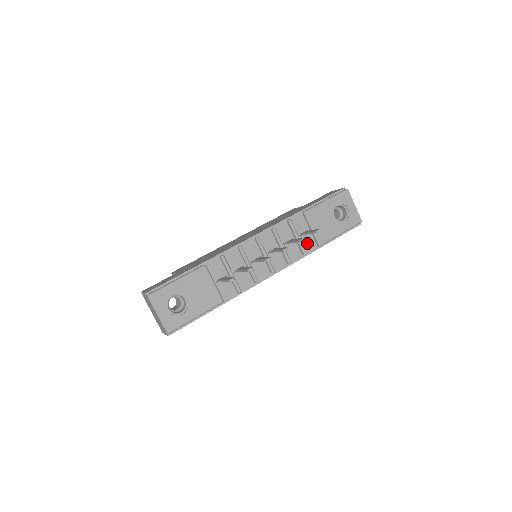
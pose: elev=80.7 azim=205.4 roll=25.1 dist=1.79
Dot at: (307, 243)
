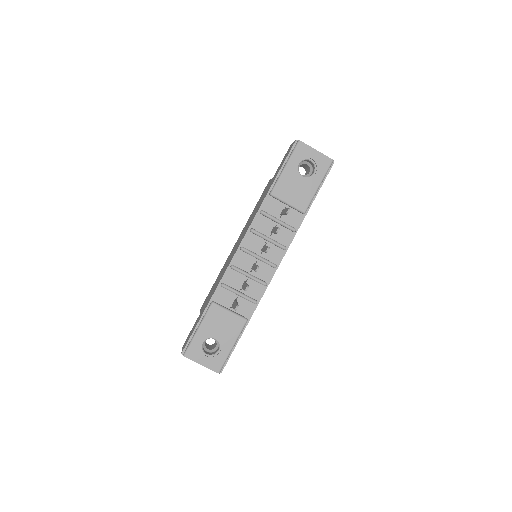
Dot at: (291, 219)
